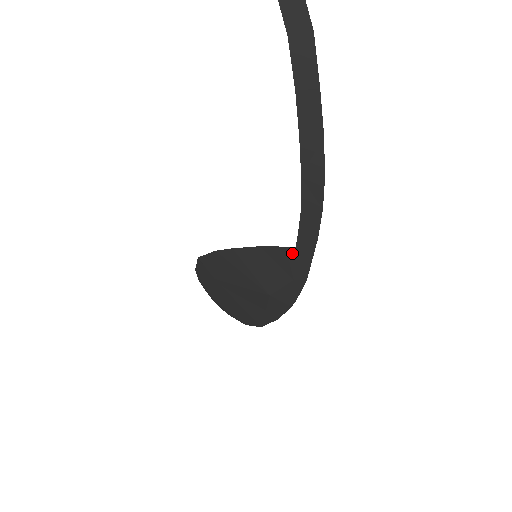
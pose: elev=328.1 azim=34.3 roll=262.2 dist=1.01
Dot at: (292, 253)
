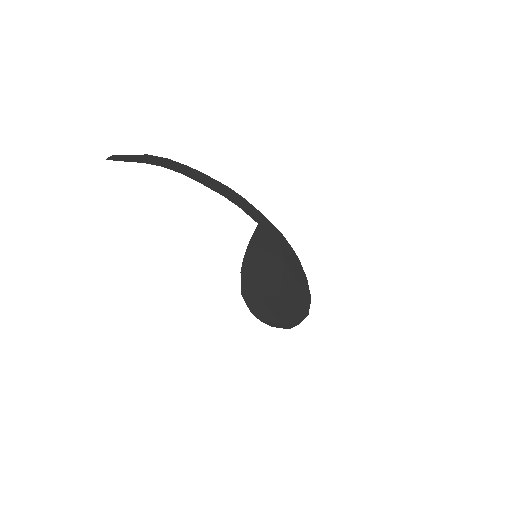
Dot at: (261, 229)
